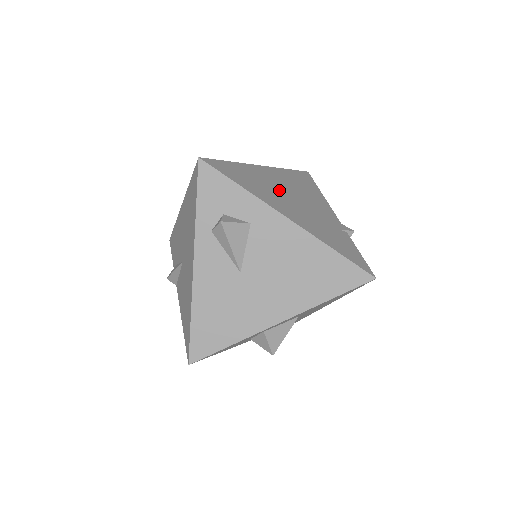
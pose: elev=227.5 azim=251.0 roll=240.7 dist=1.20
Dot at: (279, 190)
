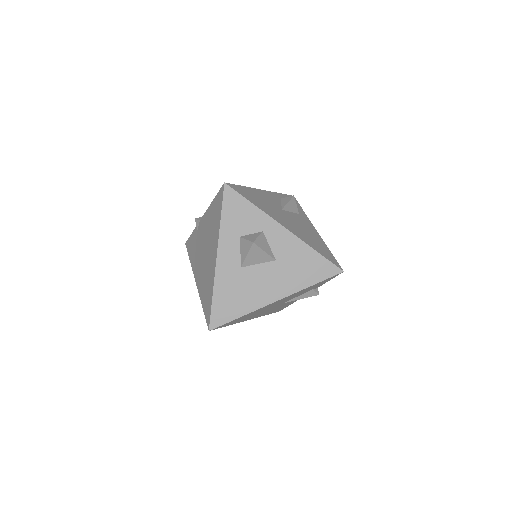
Dot at: occluded
